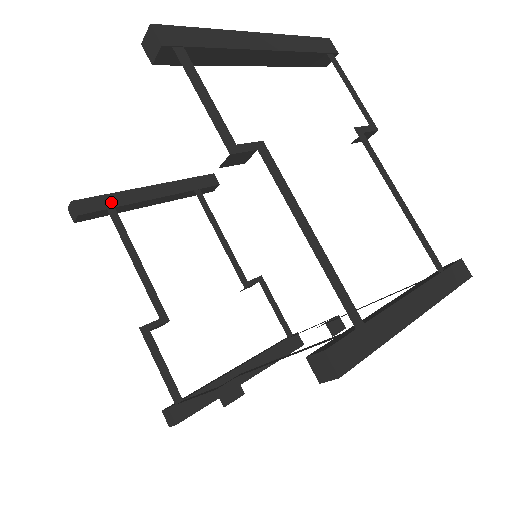
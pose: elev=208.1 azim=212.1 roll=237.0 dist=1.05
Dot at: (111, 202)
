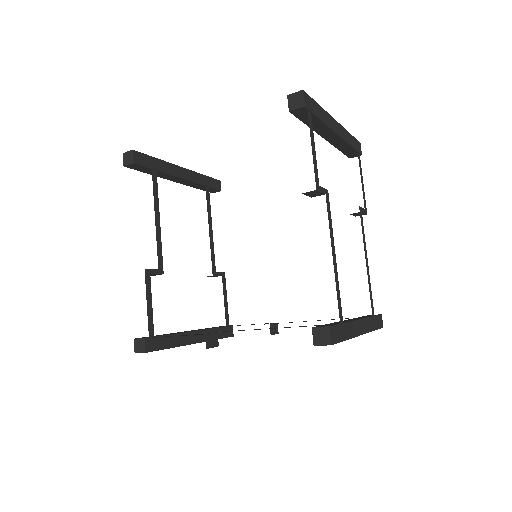
Dot at: (156, 165)
